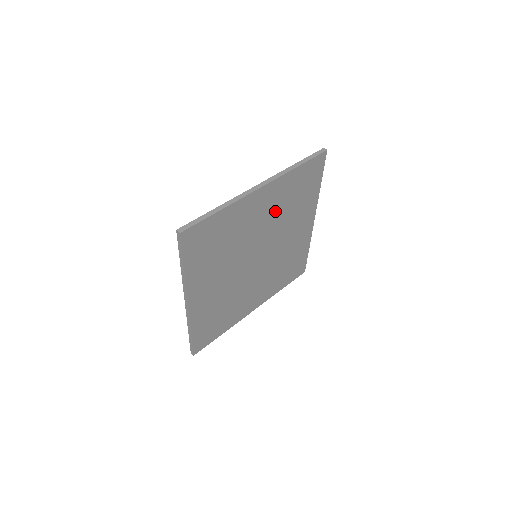
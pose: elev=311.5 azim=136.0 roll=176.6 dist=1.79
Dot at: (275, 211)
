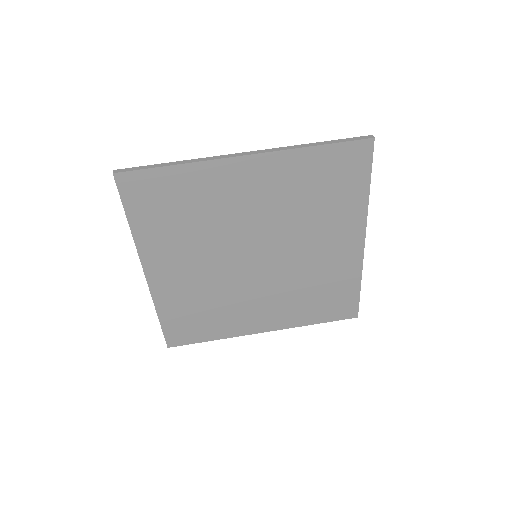
Dot at: (279, 201)
